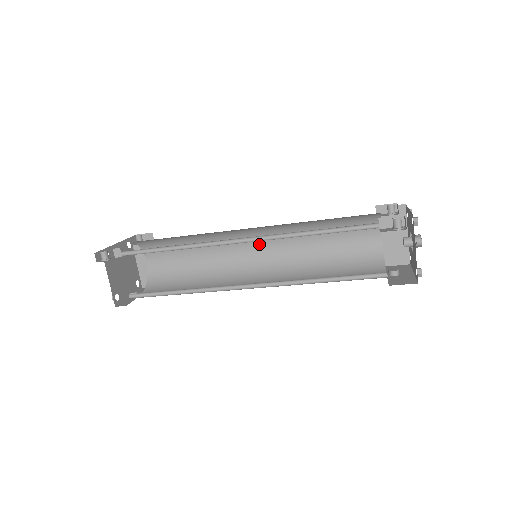
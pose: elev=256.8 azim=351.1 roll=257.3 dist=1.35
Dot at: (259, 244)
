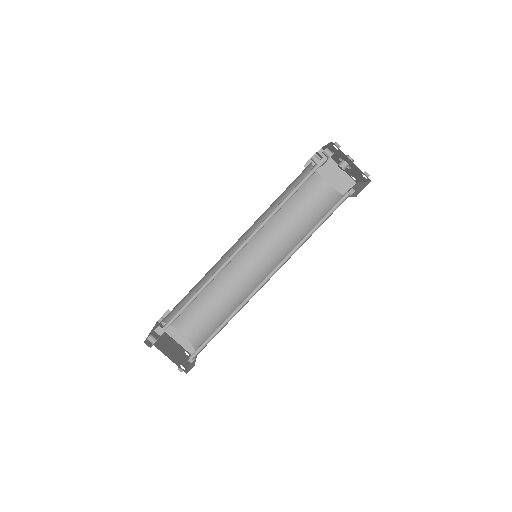
Dot at: (250, 251)
